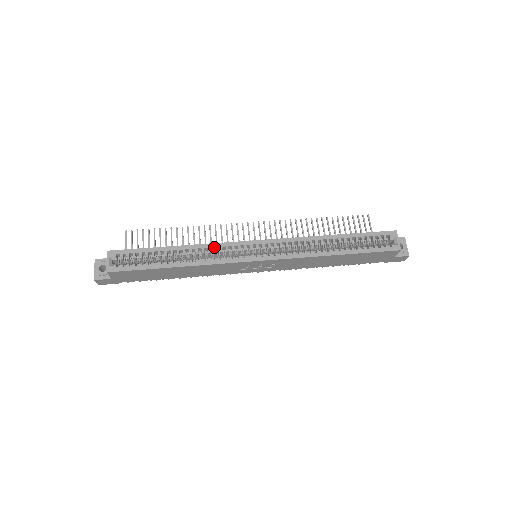
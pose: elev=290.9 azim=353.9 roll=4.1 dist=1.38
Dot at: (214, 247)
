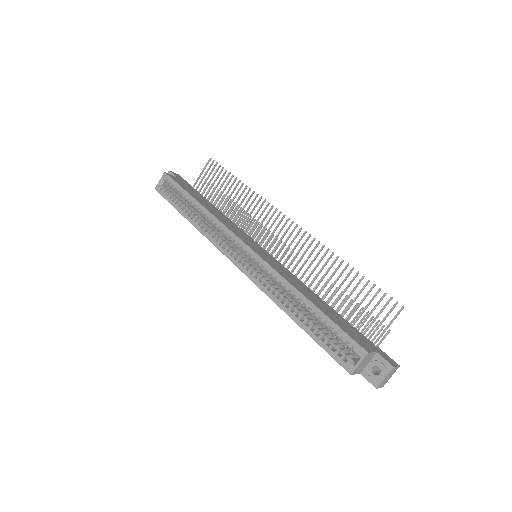
Dot at: (217, 224)
